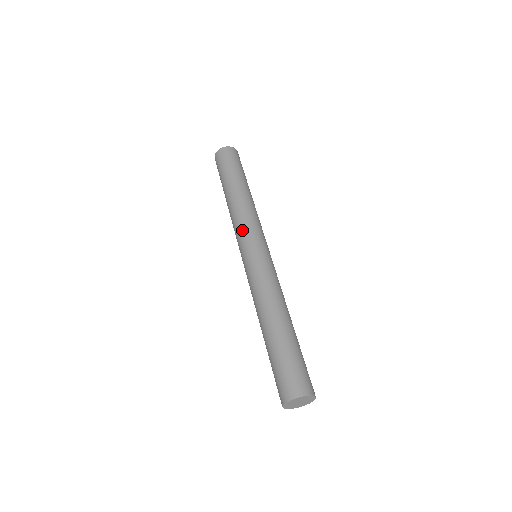
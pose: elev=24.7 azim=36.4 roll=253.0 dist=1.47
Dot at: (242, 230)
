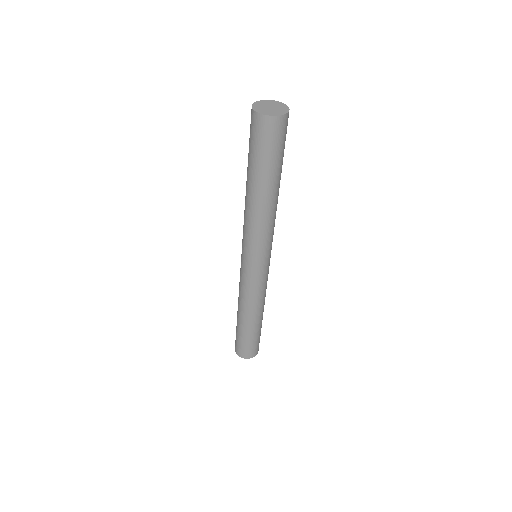
Dot at: occluded
